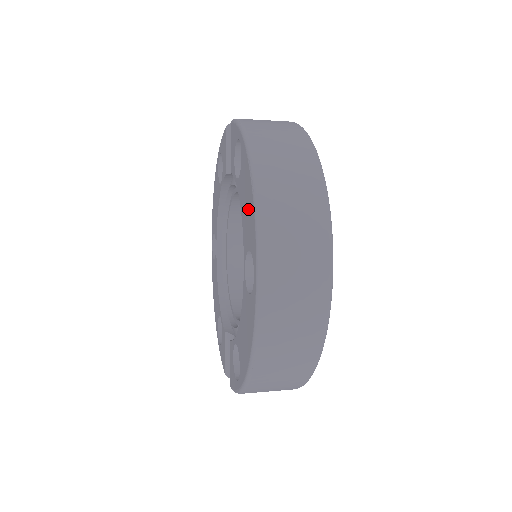
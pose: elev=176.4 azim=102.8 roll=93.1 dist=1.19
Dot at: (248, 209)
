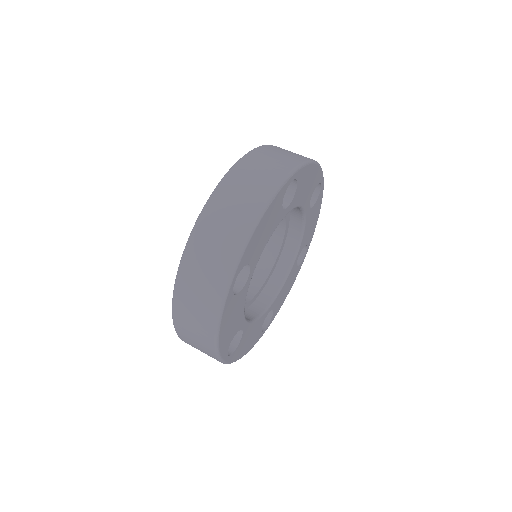
Dot at: occluded
